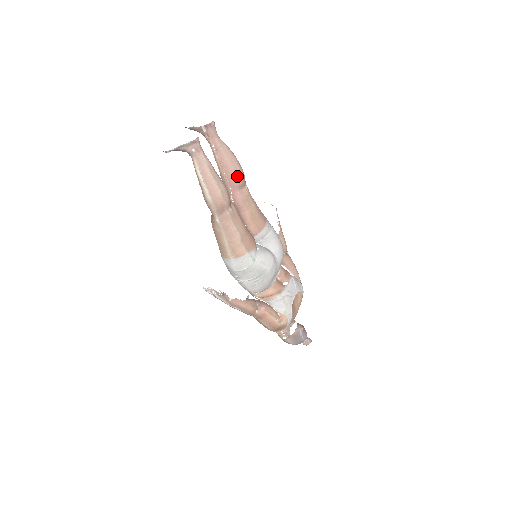
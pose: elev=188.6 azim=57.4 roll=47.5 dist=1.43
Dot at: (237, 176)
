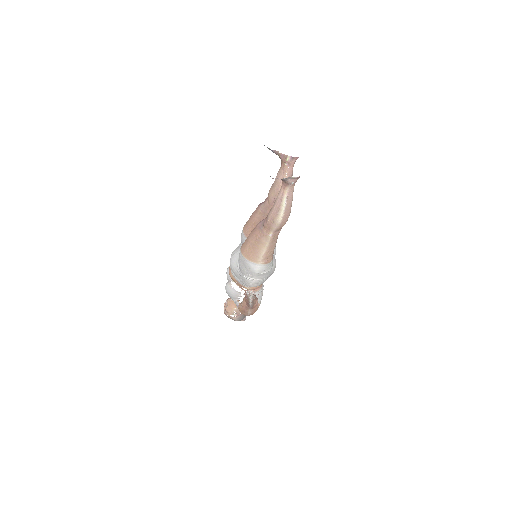
Dot at: occluded
